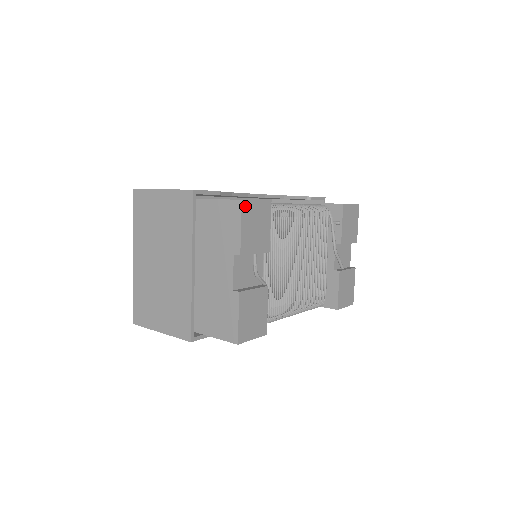
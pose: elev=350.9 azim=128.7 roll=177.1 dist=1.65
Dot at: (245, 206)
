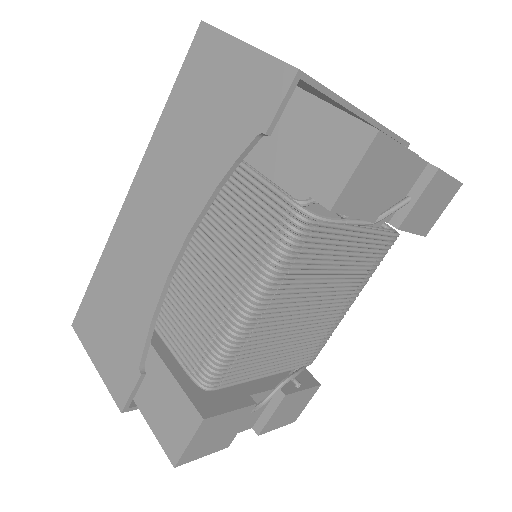
Dot at: (184, 460)
